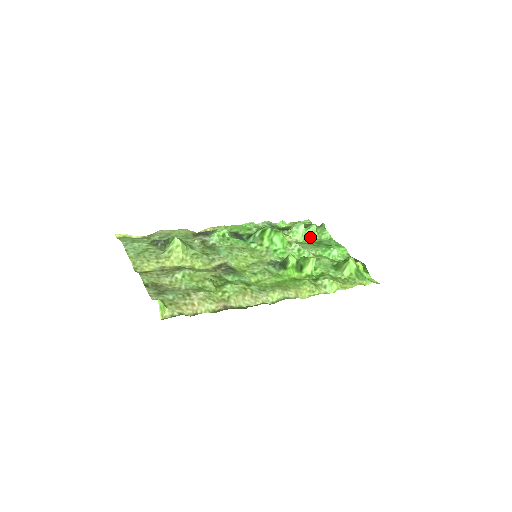
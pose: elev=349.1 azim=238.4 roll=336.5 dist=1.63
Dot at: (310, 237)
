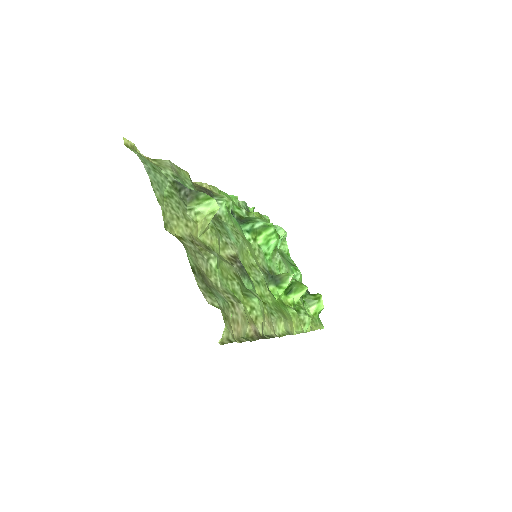
Dot at: occluded
